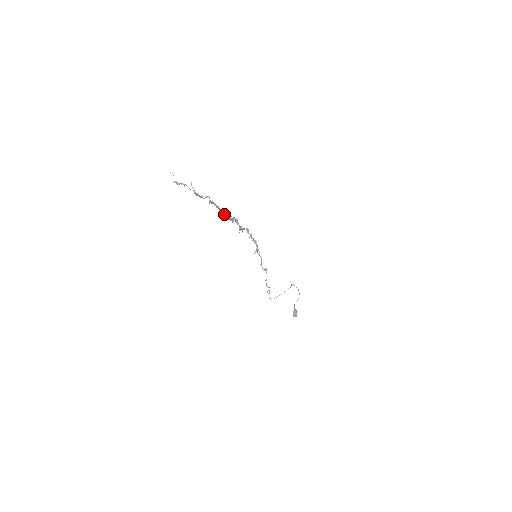
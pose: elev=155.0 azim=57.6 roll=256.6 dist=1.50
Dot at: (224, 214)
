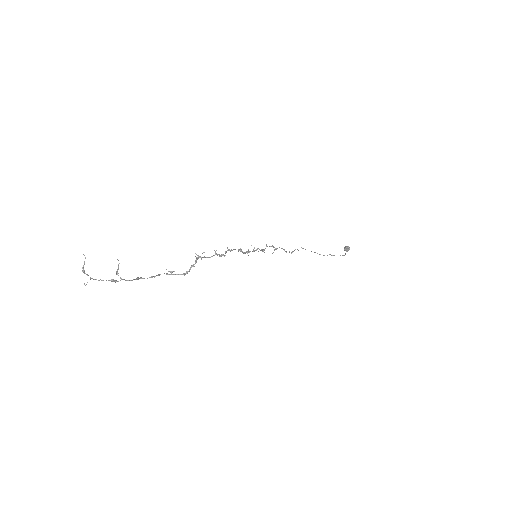
Dot at: (168, 274)
